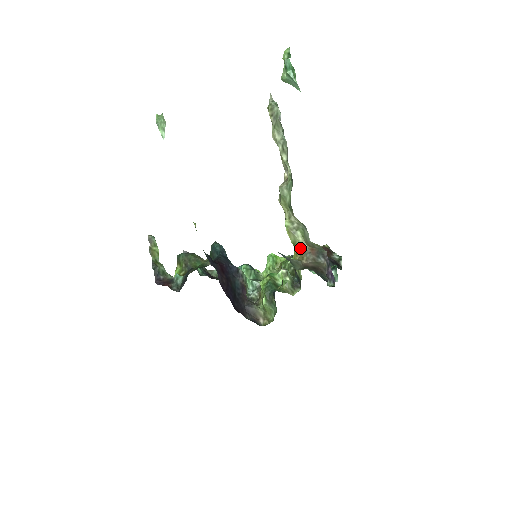
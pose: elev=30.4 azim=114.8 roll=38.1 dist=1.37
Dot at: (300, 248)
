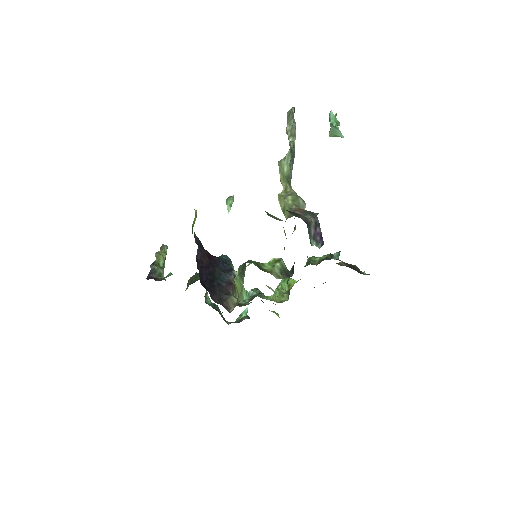
Dot at: occluded
